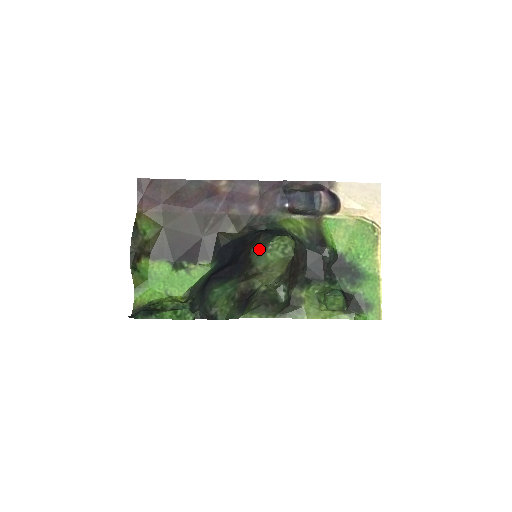
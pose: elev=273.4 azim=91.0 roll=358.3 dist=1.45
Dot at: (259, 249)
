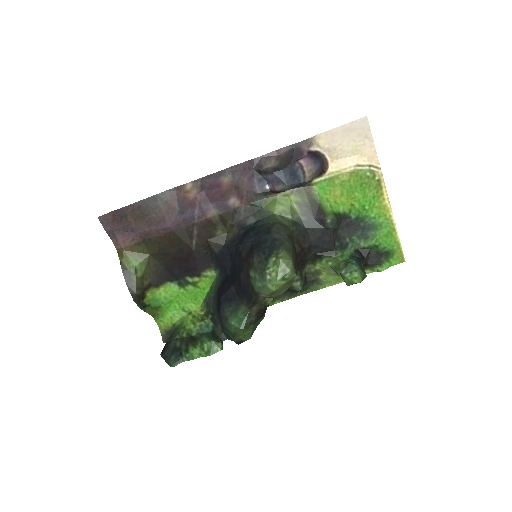
Dot at: (258, 279)
